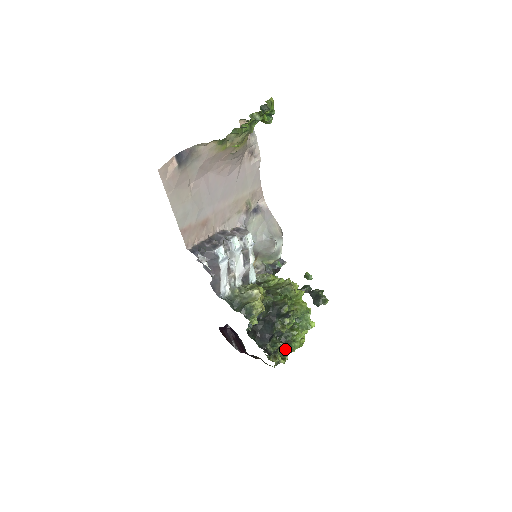
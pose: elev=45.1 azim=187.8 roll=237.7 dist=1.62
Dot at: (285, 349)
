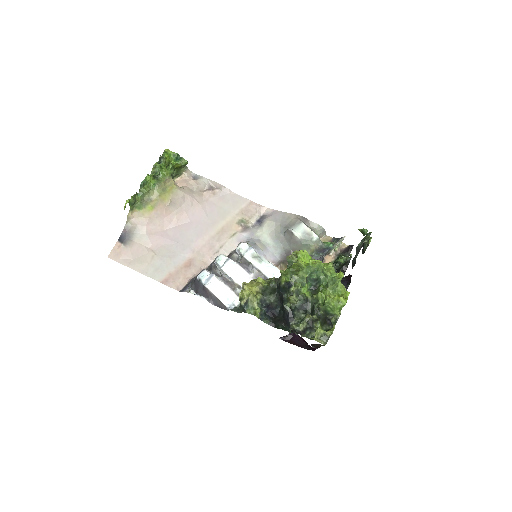
Dot at: (328, 319)
